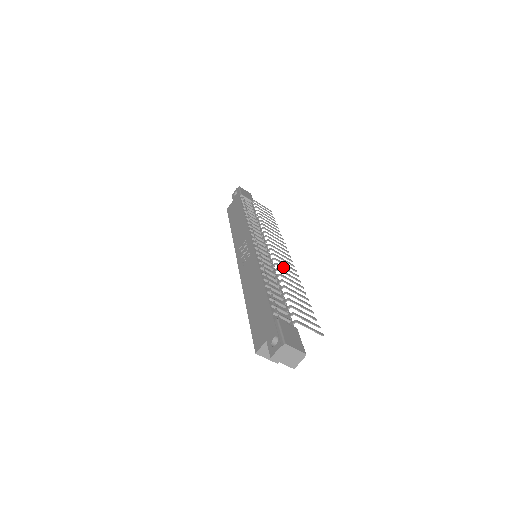
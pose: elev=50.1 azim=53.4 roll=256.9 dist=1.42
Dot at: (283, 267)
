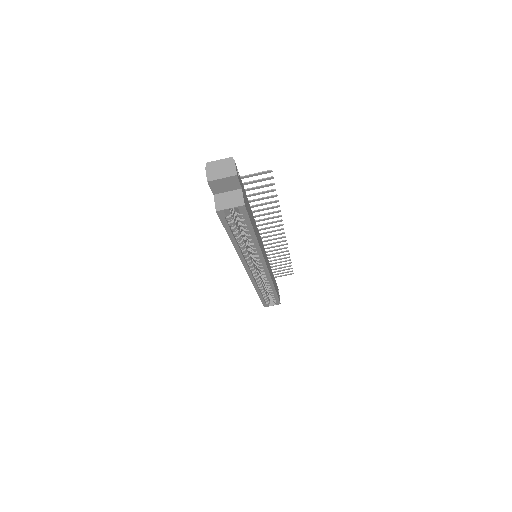
Dot at: (262, 224)
